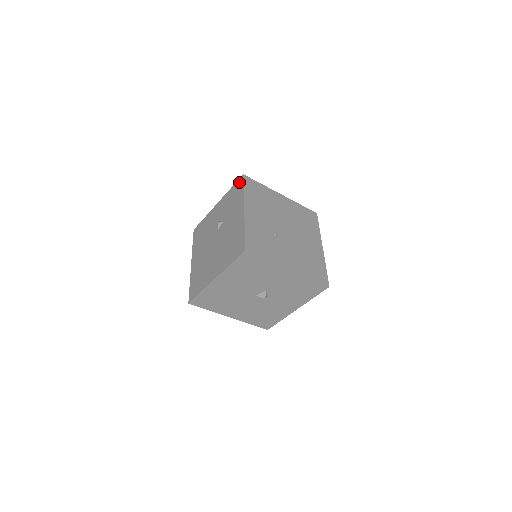
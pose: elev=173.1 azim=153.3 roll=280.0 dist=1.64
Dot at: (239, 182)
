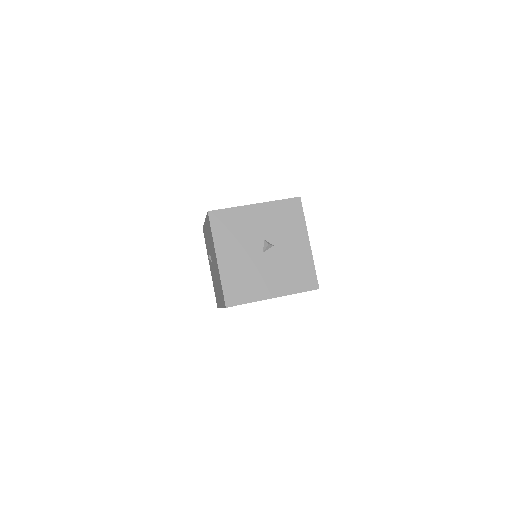
Dot at: occluded
